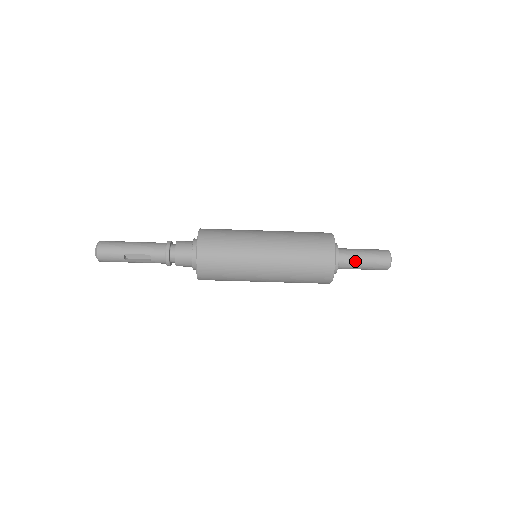
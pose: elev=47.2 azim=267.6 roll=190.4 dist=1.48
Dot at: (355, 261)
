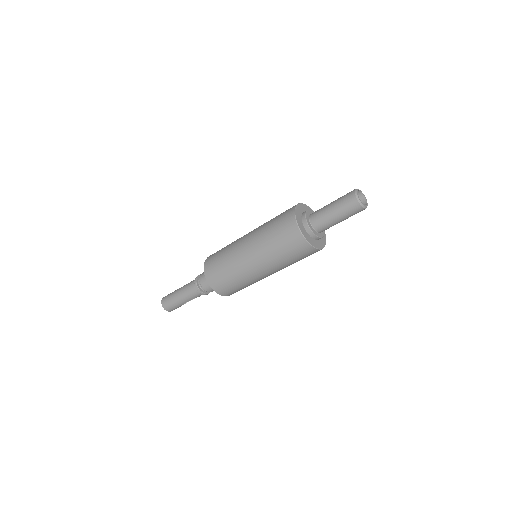
Dot at: (332, 225)
